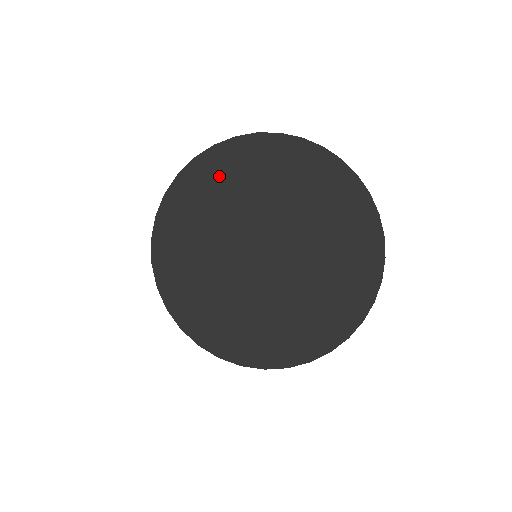
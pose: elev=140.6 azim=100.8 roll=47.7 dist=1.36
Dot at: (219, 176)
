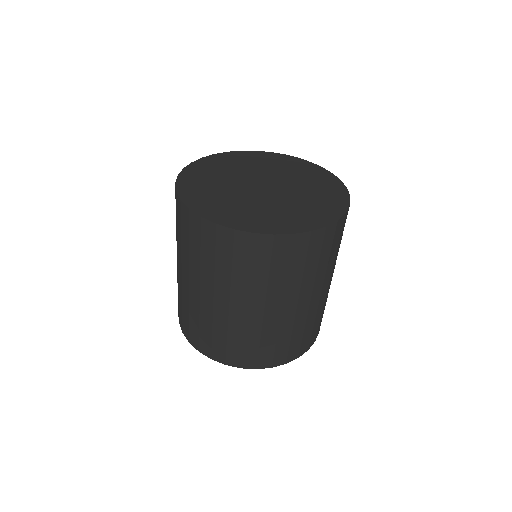
Dot at: (219, 163)
